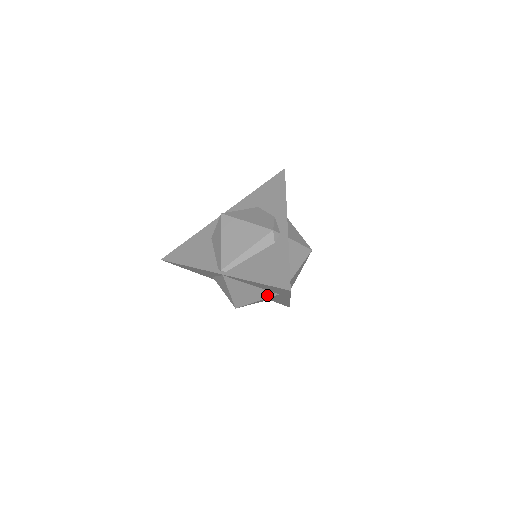
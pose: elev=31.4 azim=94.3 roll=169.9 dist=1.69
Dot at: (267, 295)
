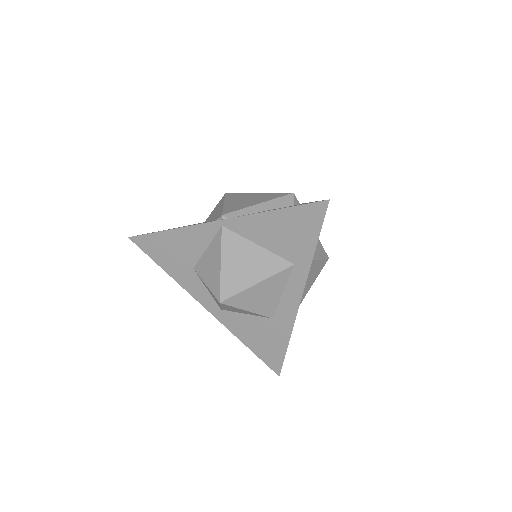
Dot at: (276, 267)
